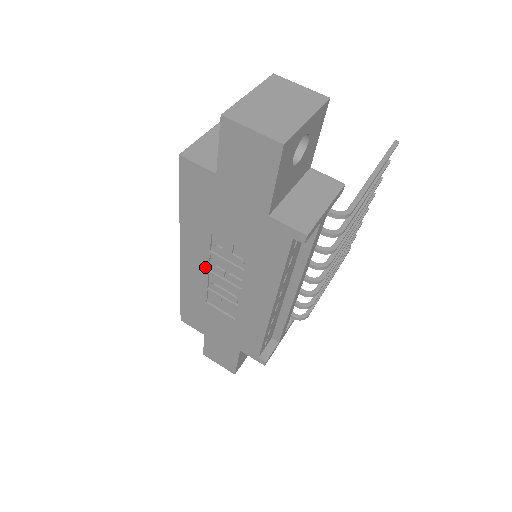
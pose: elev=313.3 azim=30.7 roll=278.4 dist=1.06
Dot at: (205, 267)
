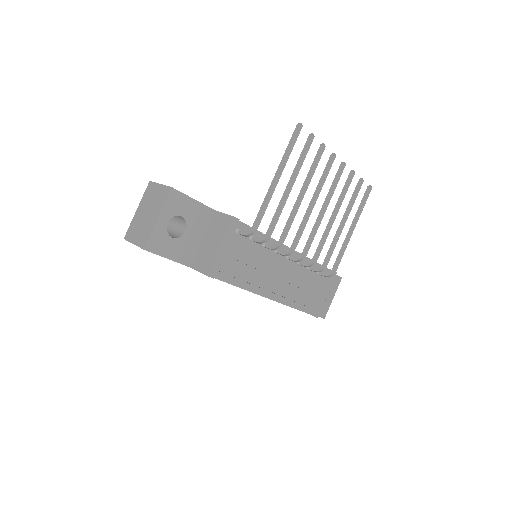
Dot at: occluded
